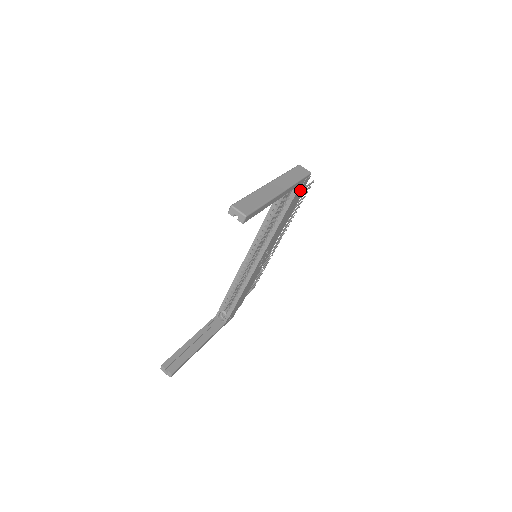
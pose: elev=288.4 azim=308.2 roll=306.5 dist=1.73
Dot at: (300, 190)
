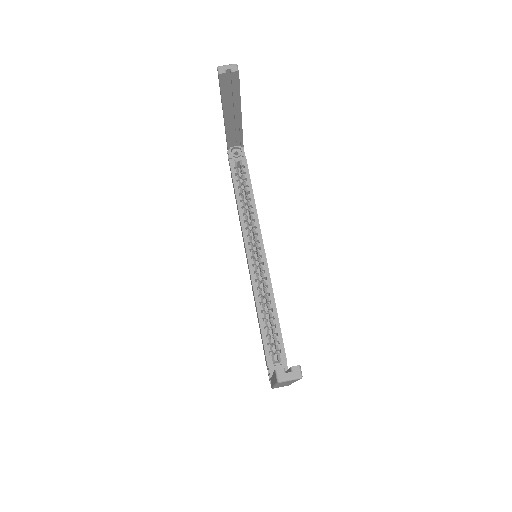
Dot at: occluded
